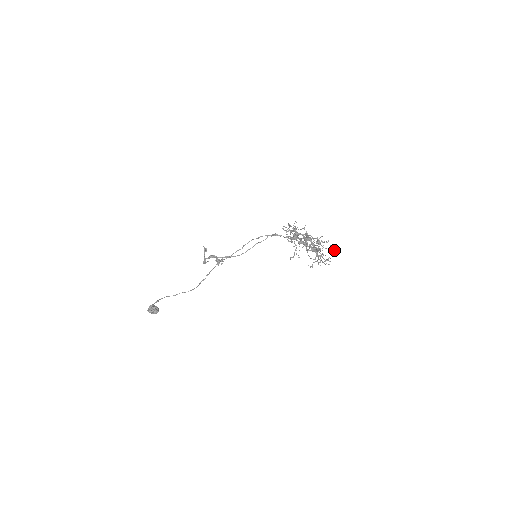
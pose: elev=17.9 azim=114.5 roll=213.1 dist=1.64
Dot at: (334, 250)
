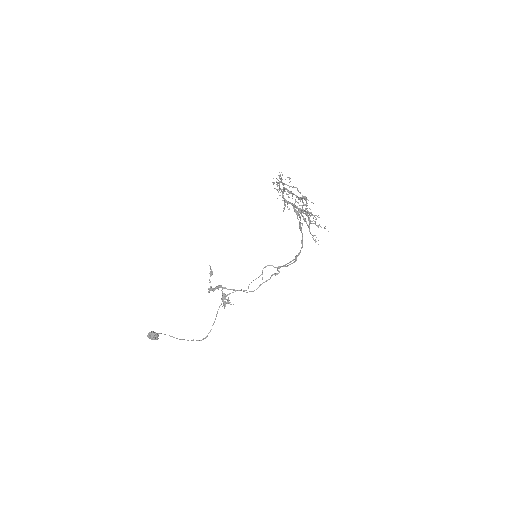
Dot at: (325, 228)
